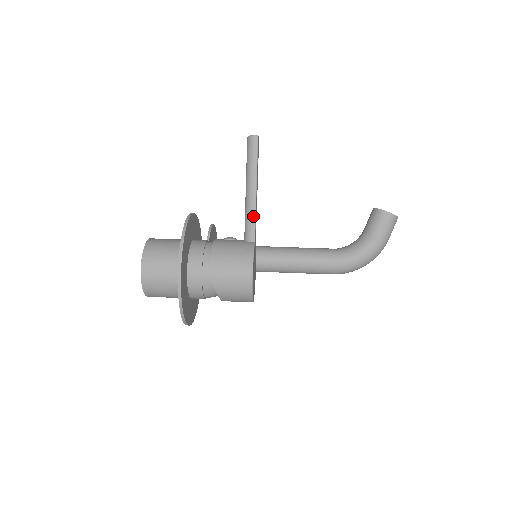
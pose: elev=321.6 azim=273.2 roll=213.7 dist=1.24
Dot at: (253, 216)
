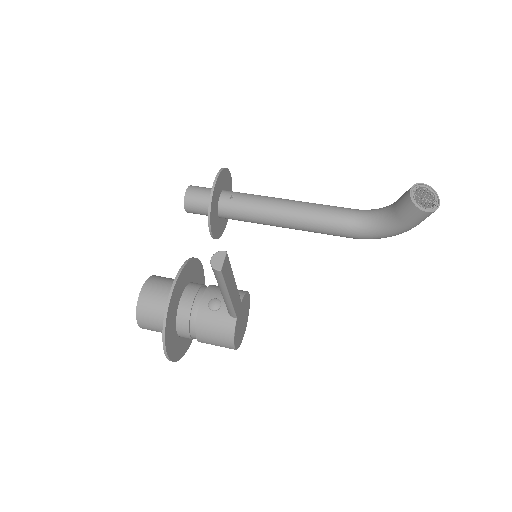
Dot at: (231, 308)
